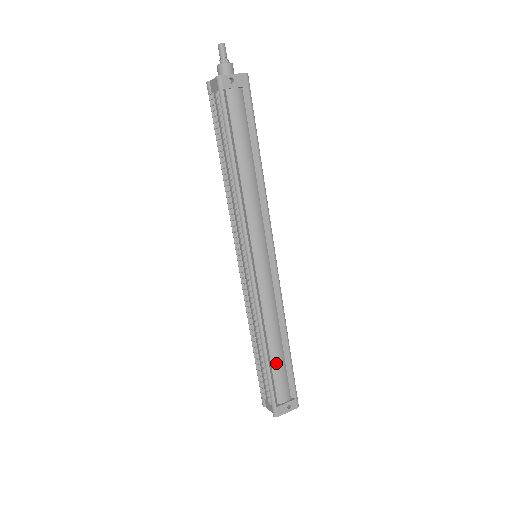
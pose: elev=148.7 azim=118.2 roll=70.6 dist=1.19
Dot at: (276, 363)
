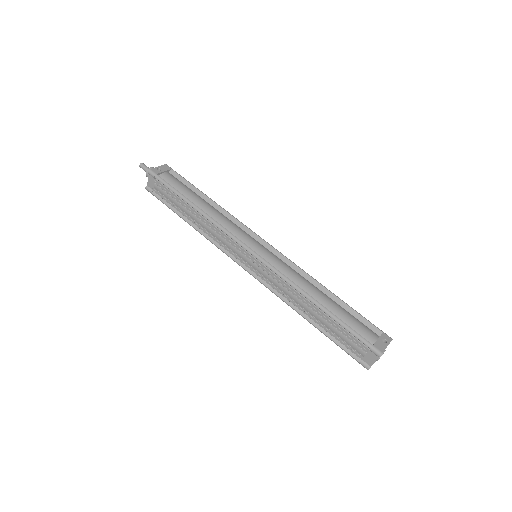
Dot at: (338, 312)
